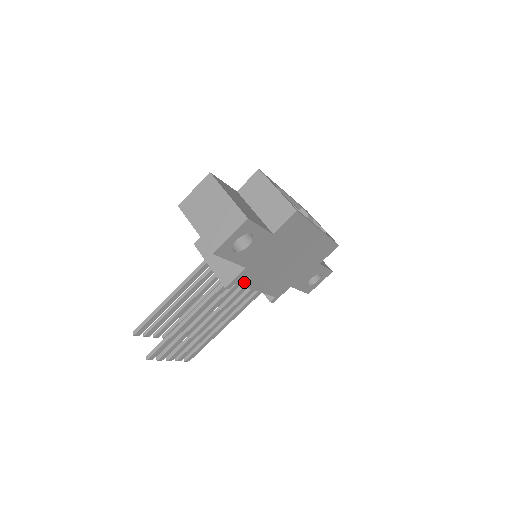
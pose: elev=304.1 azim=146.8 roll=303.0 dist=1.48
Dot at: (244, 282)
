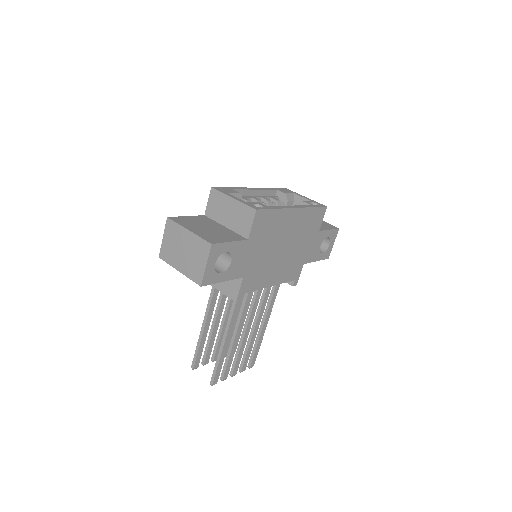
Dot at: (251, 288)
